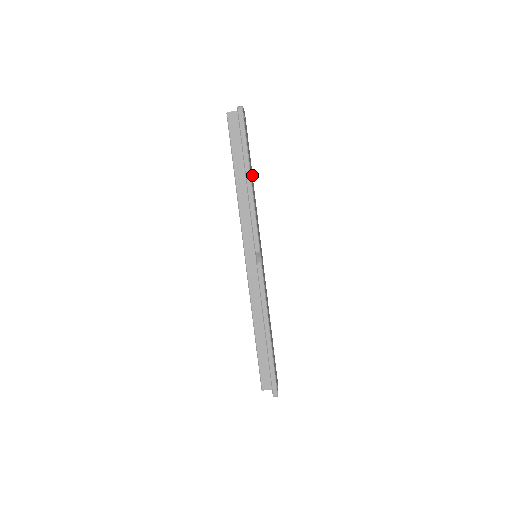
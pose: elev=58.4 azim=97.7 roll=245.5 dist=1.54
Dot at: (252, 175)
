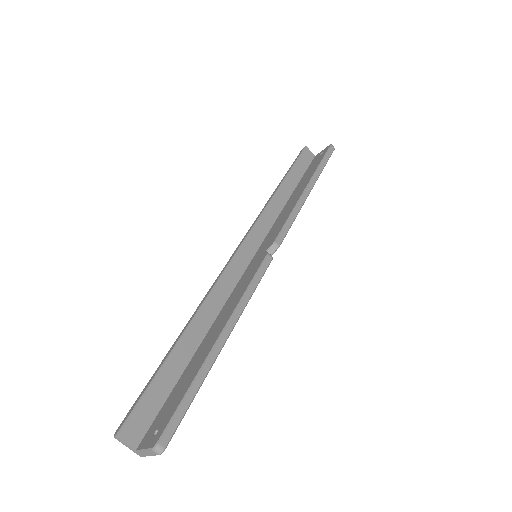
Dot at: occluded
